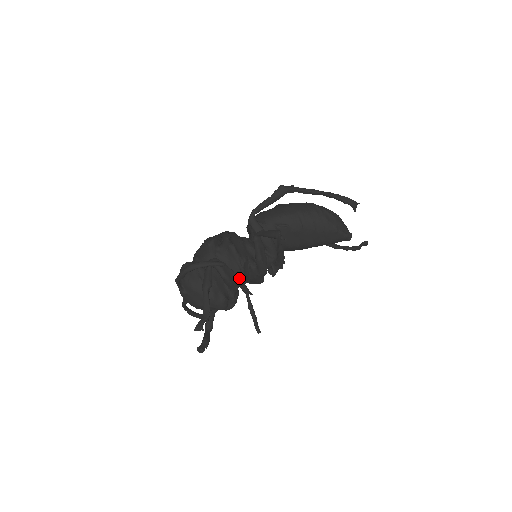
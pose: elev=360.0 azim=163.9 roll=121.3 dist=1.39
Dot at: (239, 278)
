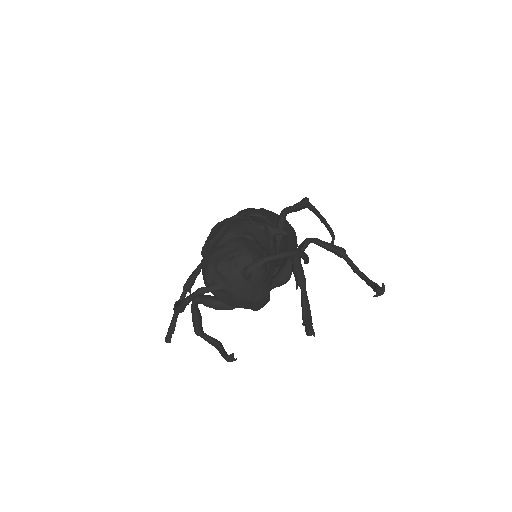
Dot at: occluded
